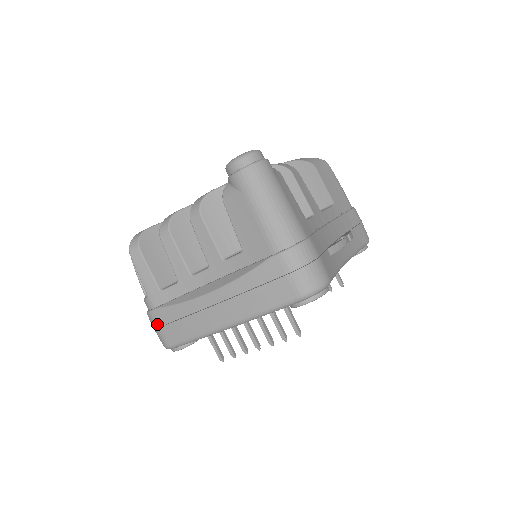
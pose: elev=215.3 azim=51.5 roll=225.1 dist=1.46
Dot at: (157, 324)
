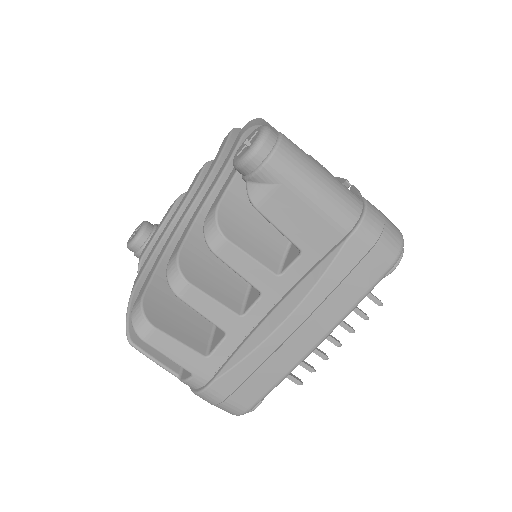
Dot at: (222, 397)
